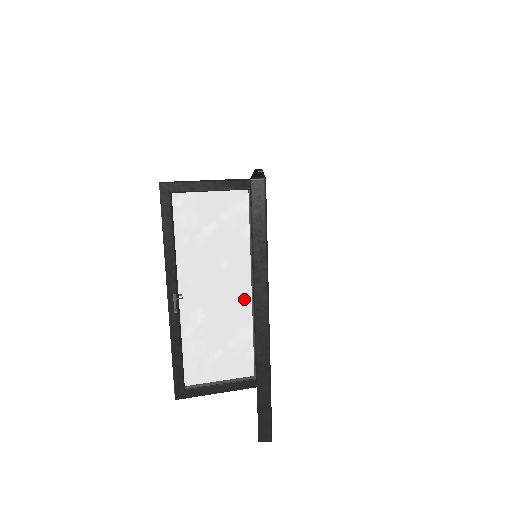
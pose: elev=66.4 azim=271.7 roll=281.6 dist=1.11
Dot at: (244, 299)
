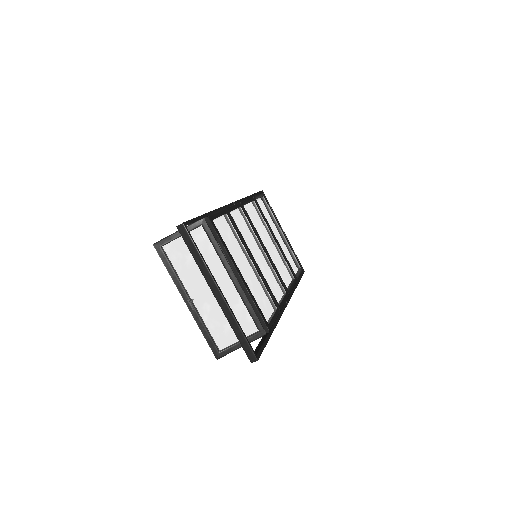
Dot at: (229, 287)
